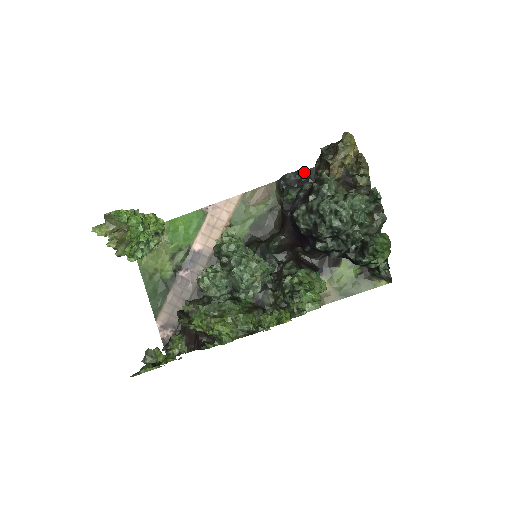
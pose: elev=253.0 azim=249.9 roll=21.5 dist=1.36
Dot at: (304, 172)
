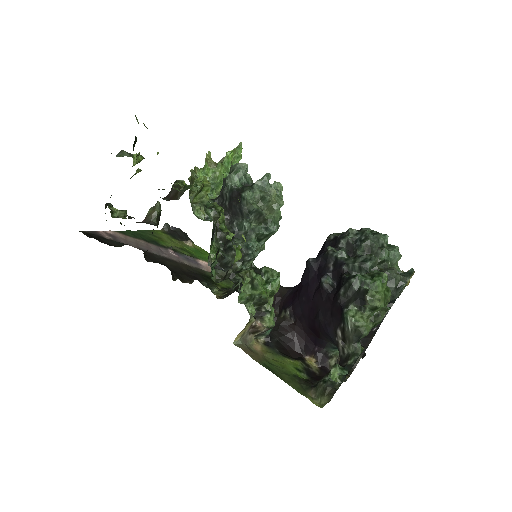
Dot at: occluded
